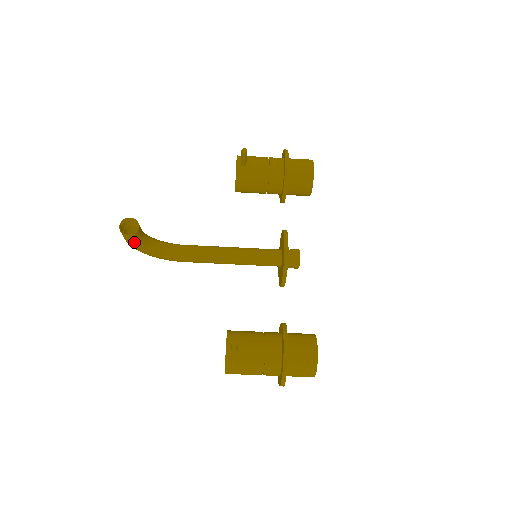
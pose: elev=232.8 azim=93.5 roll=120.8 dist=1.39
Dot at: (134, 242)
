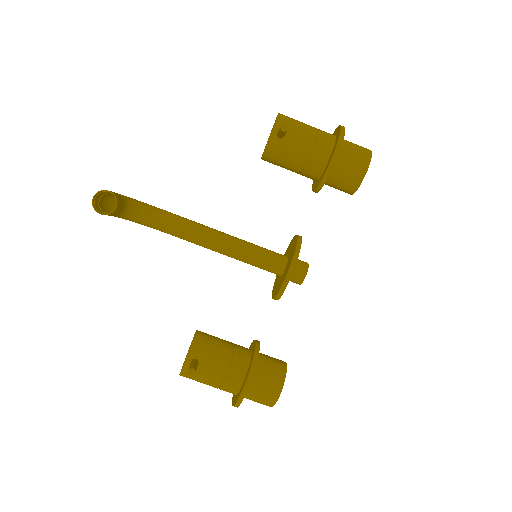
Dot at: (110, 215)
